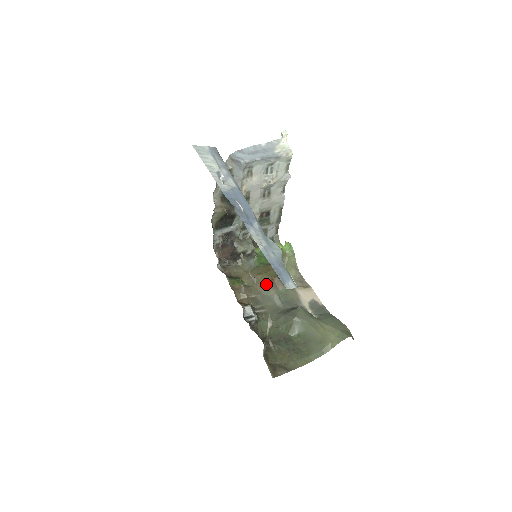
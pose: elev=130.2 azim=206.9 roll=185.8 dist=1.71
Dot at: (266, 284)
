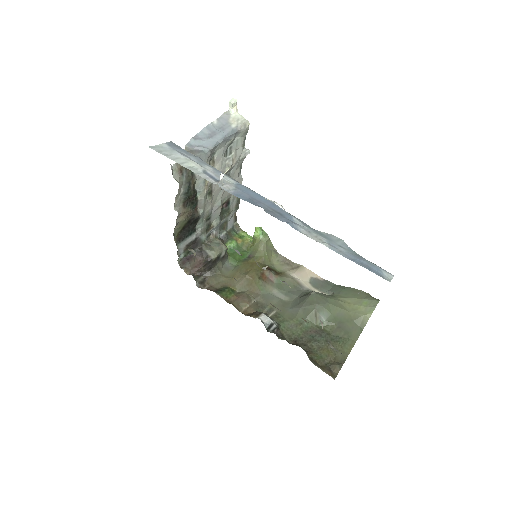
Dot at: (259, 282)
